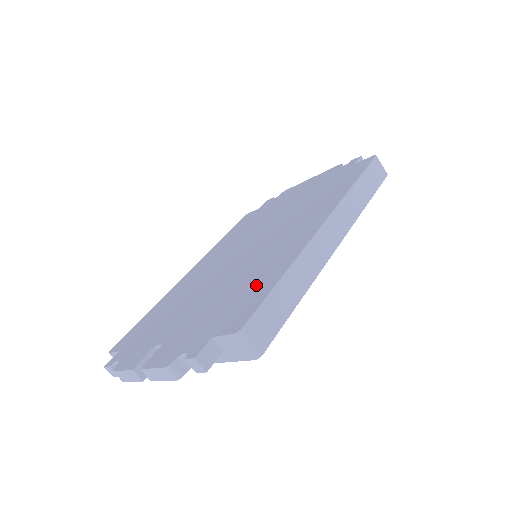
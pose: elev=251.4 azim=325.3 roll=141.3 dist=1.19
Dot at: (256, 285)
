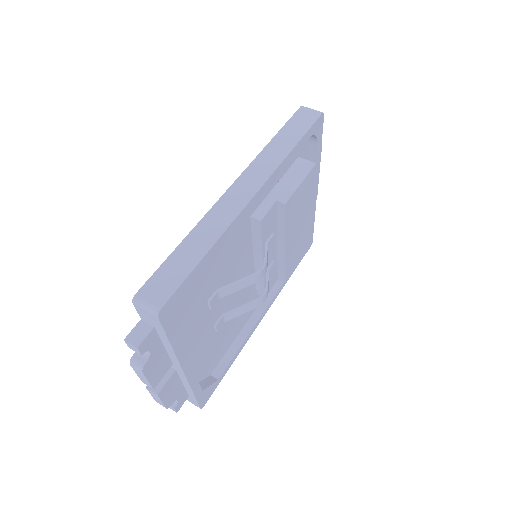
Dot at: occluded
